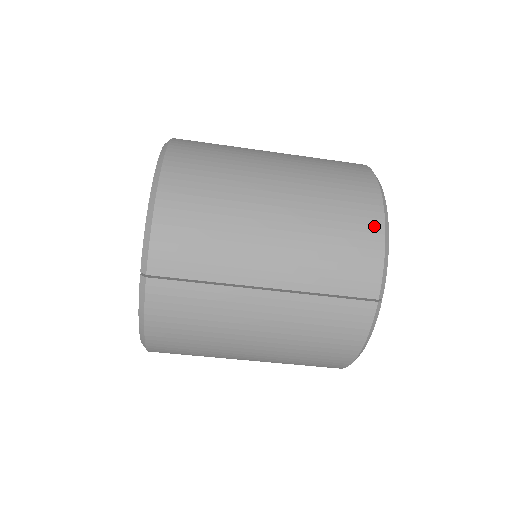
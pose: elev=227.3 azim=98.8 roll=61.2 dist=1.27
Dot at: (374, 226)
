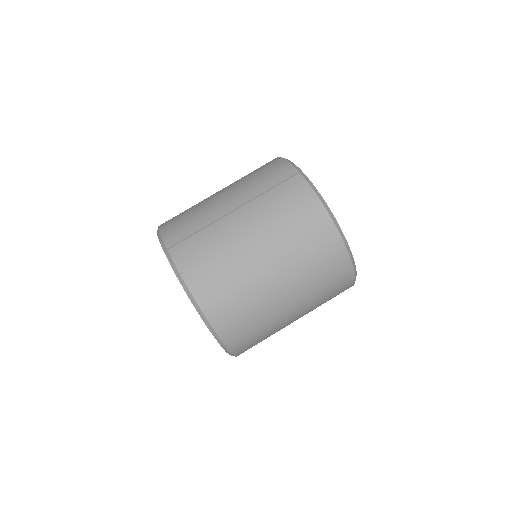
Dot at: (274, 161)
